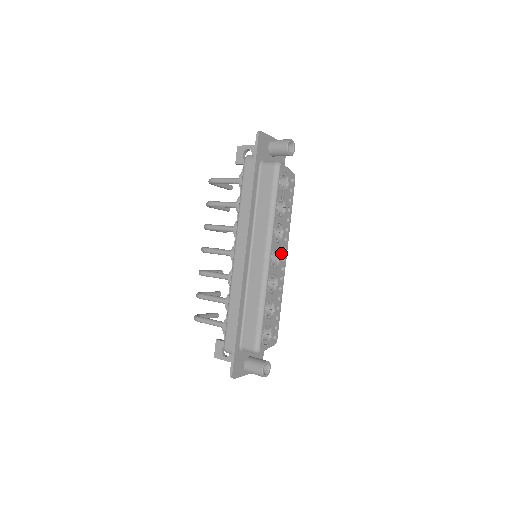
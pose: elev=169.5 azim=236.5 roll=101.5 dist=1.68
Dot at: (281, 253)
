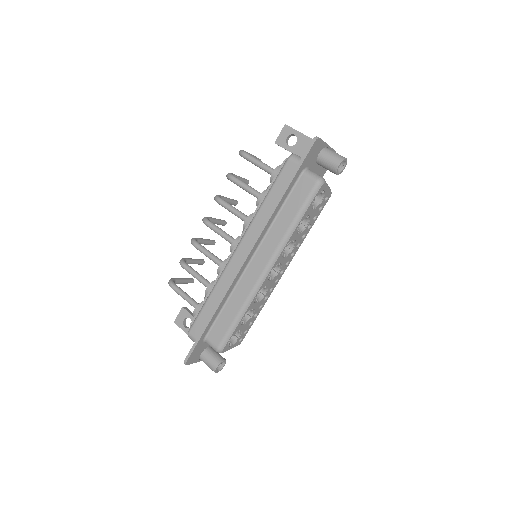
Dot at: (282, 267)
